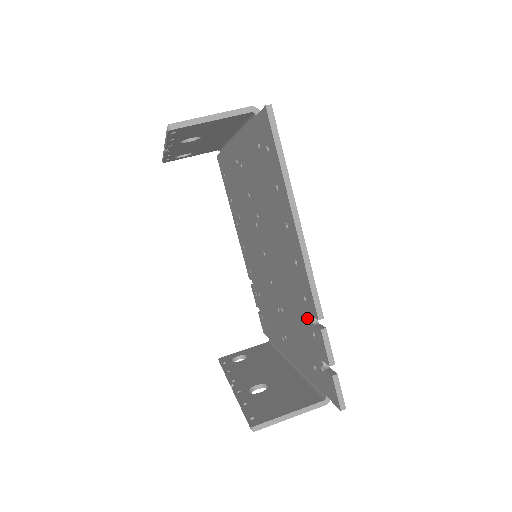
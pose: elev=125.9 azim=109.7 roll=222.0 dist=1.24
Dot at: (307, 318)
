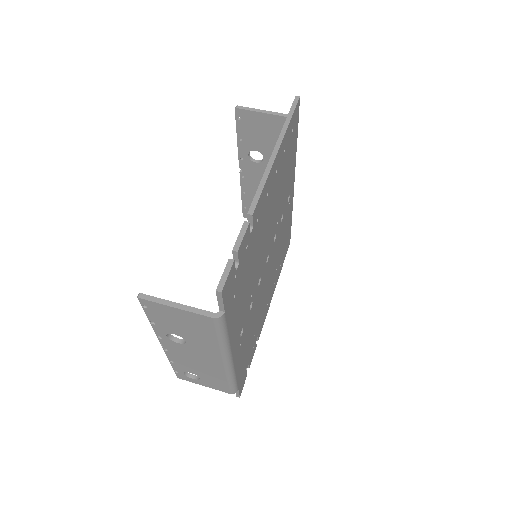
Dot at: occluded
